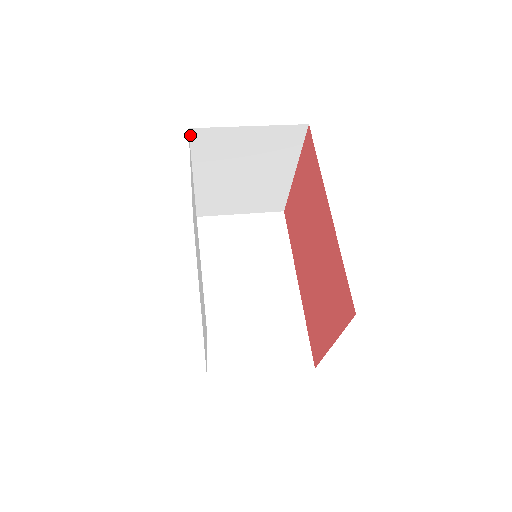
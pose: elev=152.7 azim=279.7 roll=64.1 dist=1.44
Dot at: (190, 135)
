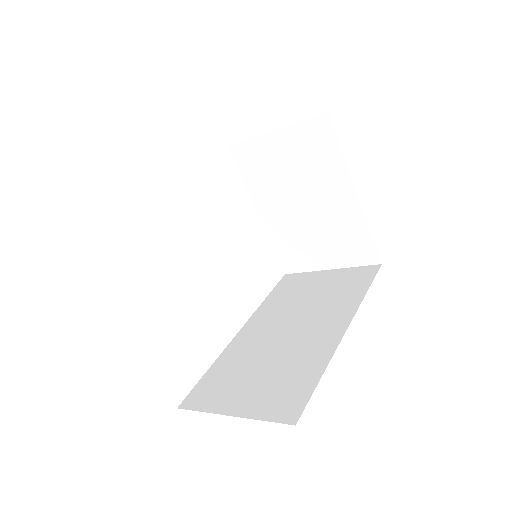
Dot at: (233, 155)
